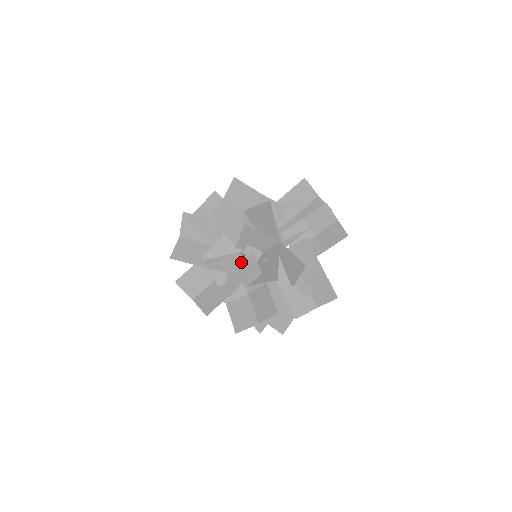
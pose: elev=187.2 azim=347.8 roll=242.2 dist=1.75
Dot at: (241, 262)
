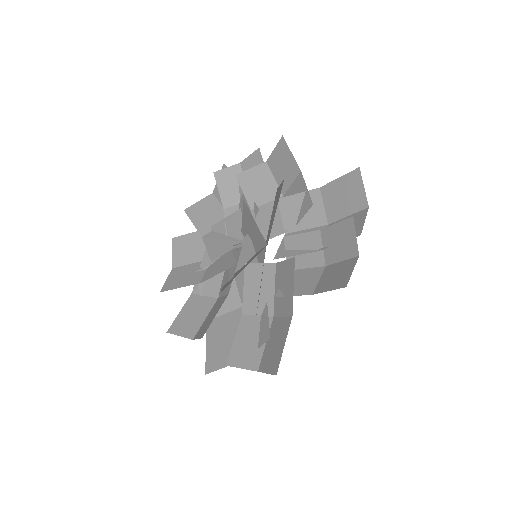
Dot at: (233, 252)
